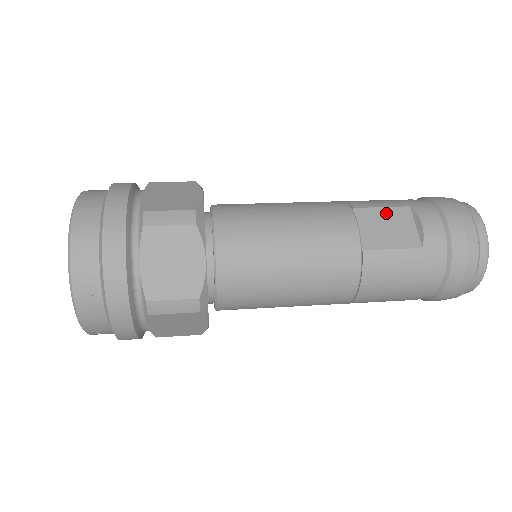
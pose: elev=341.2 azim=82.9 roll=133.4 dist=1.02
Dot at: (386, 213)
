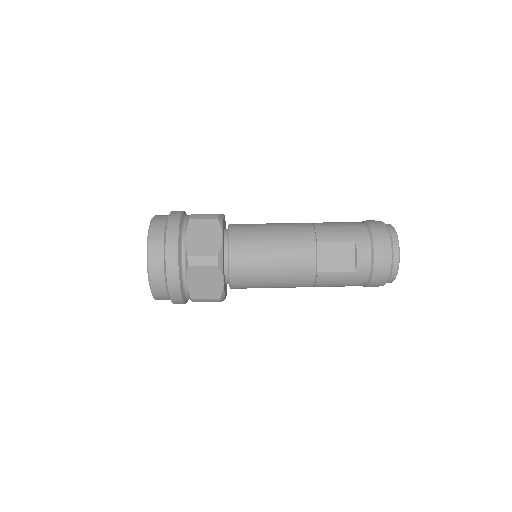
Dot at: (337, 246)
